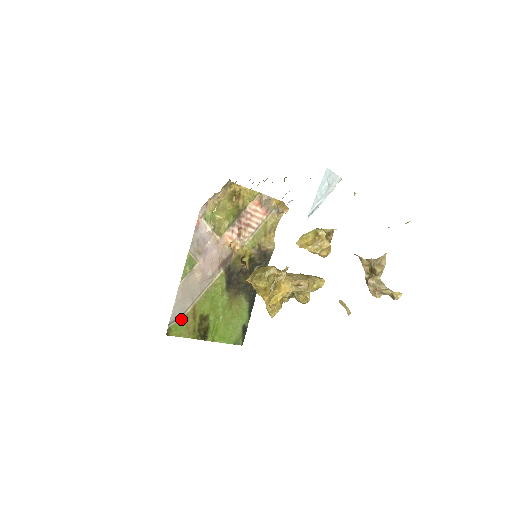
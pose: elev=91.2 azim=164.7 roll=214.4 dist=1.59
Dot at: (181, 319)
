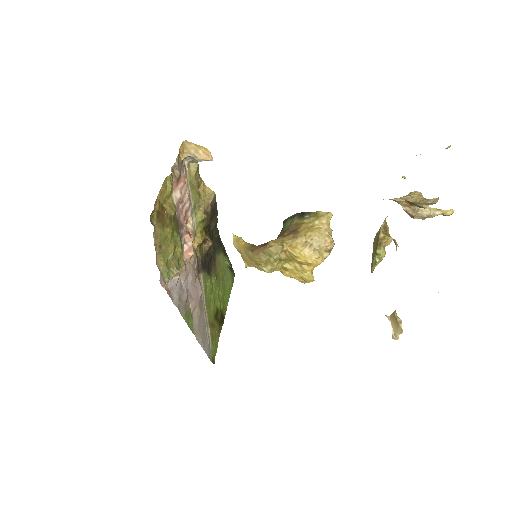
Dot at: (211, 343)
